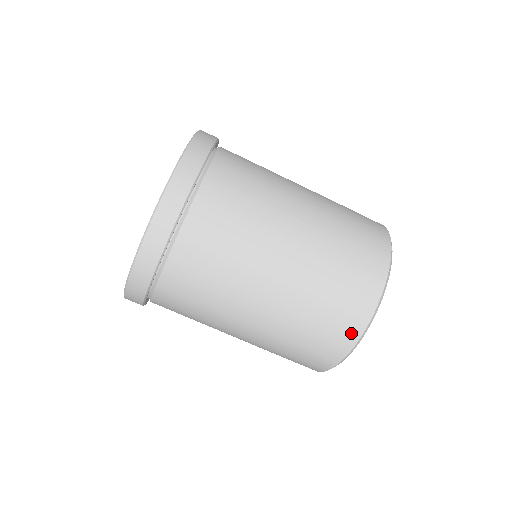
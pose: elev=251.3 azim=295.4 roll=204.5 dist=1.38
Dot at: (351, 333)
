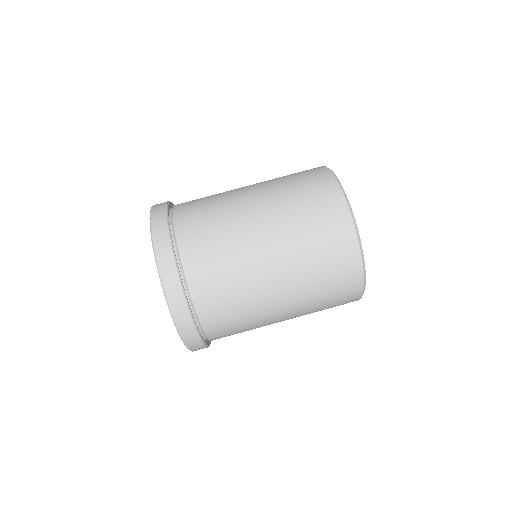
Dot at: (355, 281)
